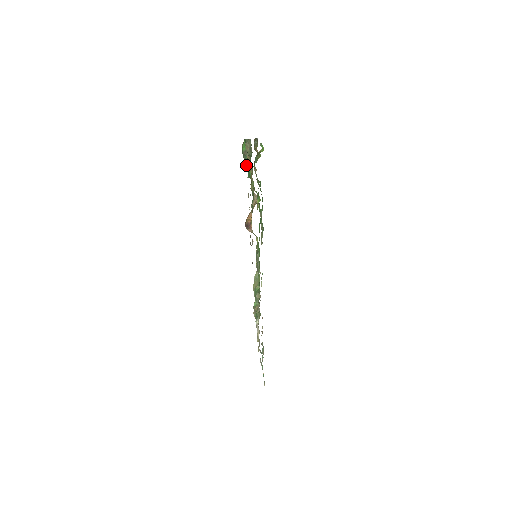
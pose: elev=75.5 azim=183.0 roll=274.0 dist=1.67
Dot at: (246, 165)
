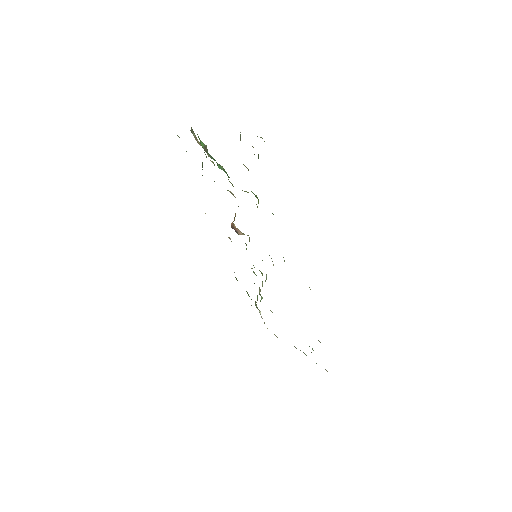
Dot at: (217, 165)
